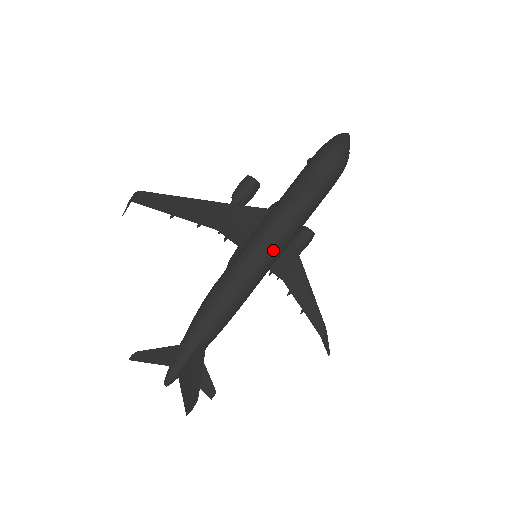
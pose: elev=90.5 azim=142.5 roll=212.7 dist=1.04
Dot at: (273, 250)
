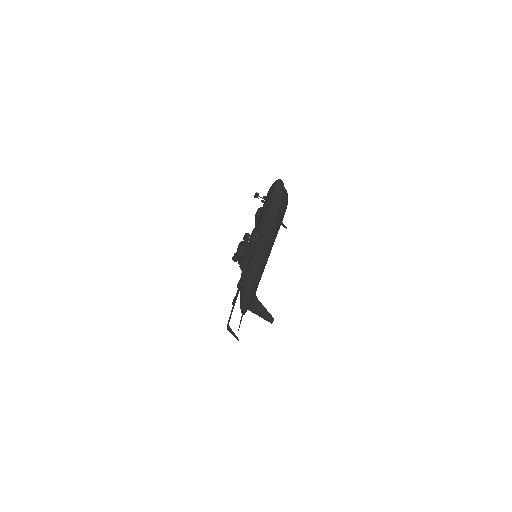
Dot at: (269, 255)
